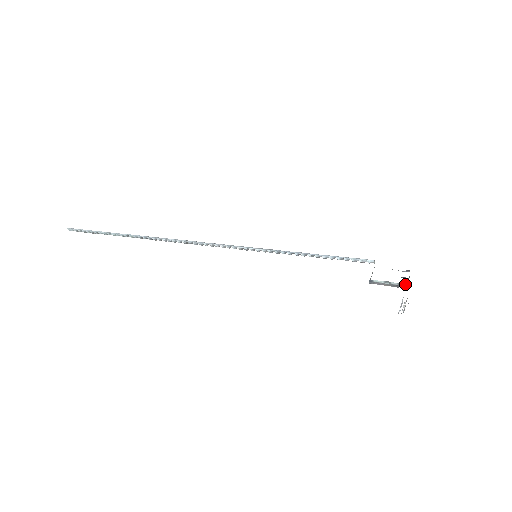
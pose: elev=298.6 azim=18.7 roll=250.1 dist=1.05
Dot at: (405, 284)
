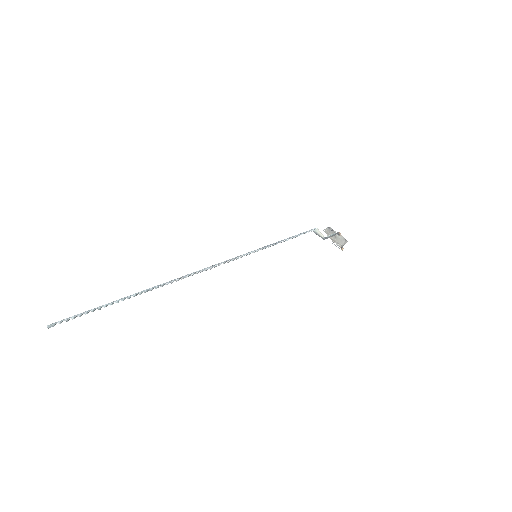
Dot at: (338, 232)
